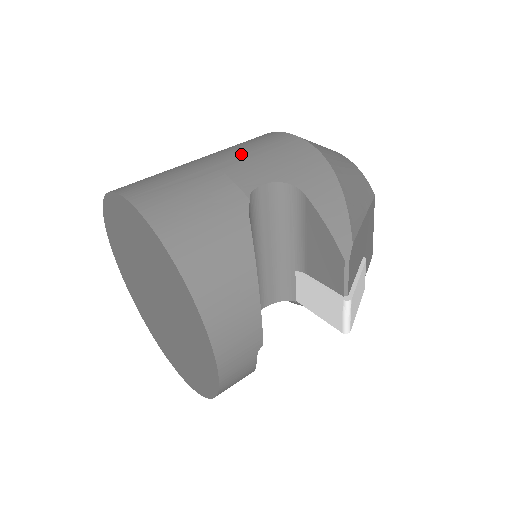
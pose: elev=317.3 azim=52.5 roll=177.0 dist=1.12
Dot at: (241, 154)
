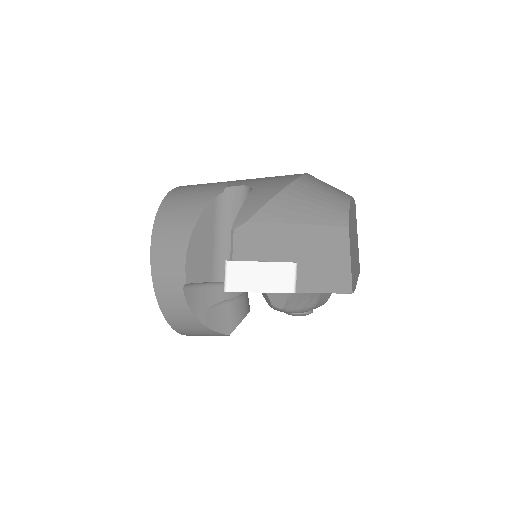
Dot at: occluded
